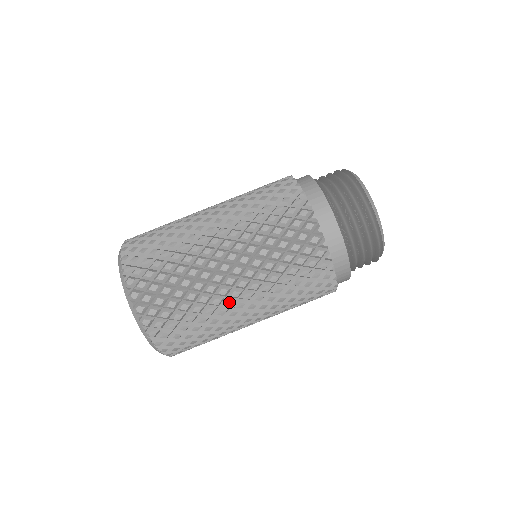
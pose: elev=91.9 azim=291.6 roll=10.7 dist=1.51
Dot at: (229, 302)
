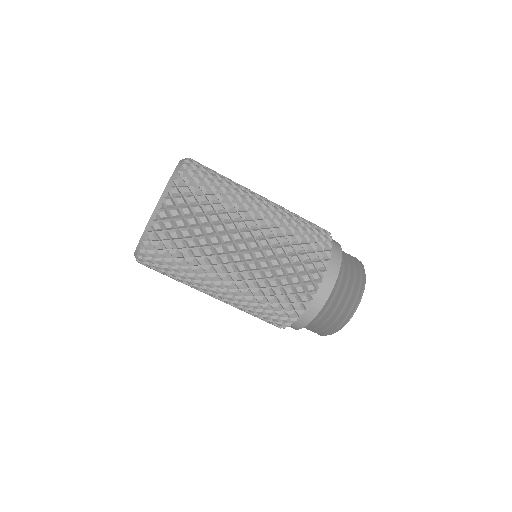
Dot at: (221, 269)
